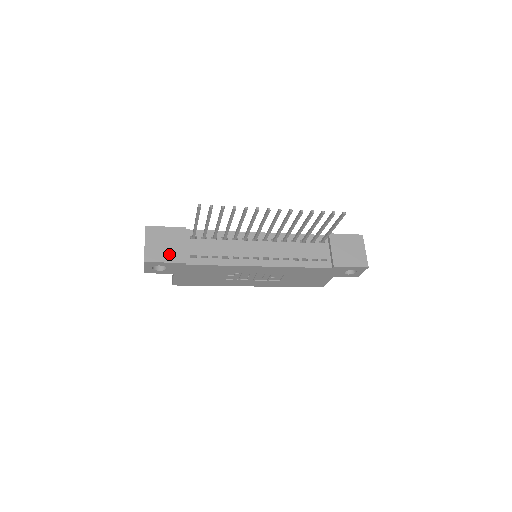
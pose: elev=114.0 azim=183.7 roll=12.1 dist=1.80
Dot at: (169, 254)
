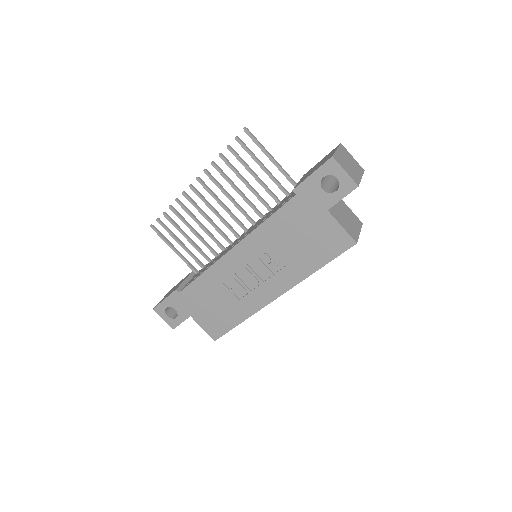
Dot at: occluded
